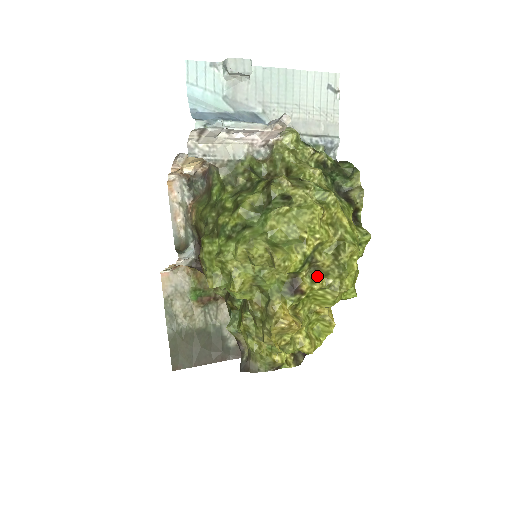
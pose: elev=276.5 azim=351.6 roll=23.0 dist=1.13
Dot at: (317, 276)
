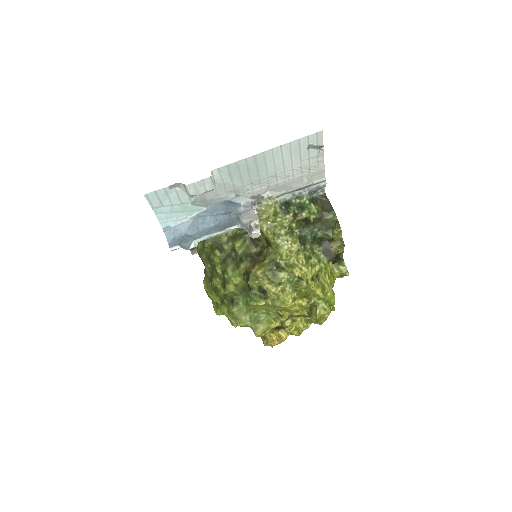
Dot at: (297, 317)
